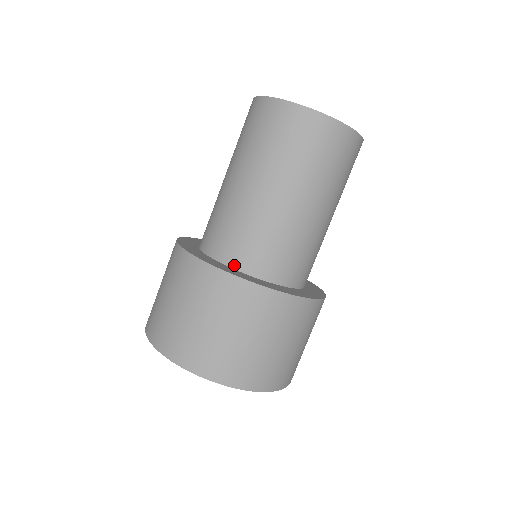
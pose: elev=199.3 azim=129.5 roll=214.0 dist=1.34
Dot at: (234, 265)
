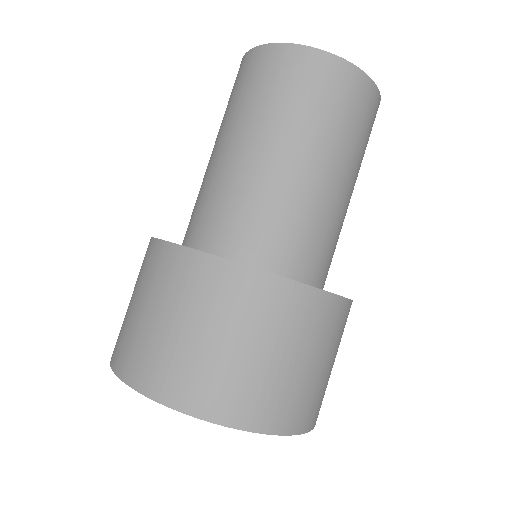
Dot at: (201, 247)
